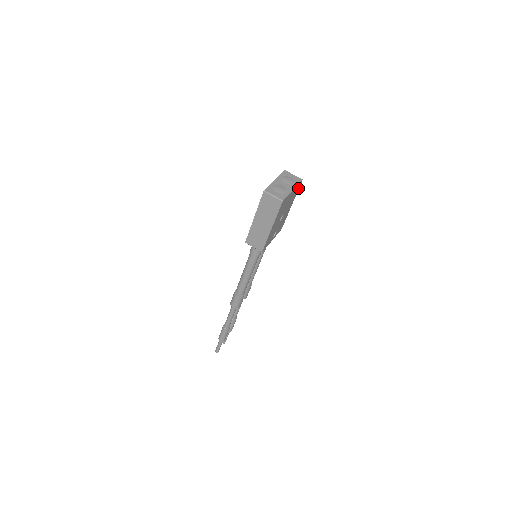
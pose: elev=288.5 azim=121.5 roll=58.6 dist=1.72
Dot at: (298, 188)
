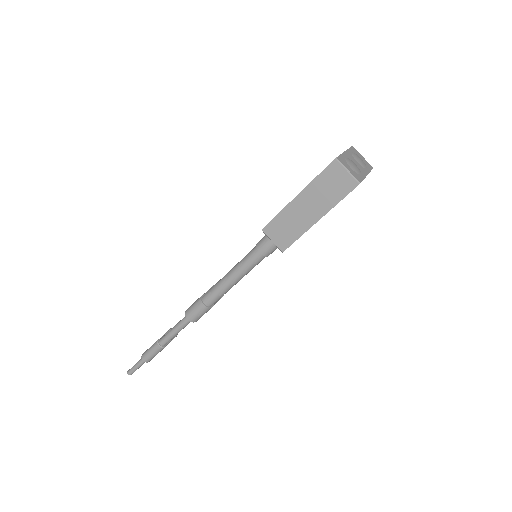
Dot at: occluded
